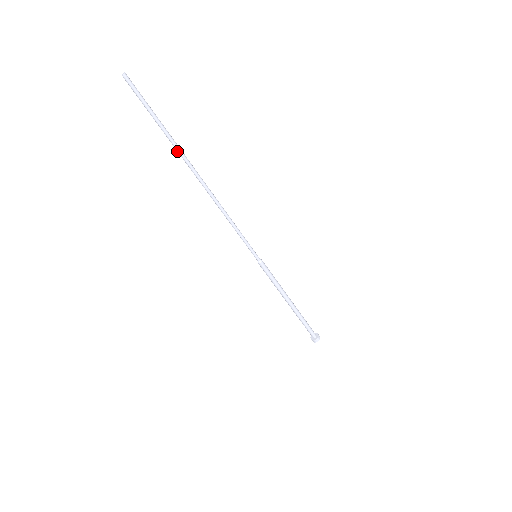
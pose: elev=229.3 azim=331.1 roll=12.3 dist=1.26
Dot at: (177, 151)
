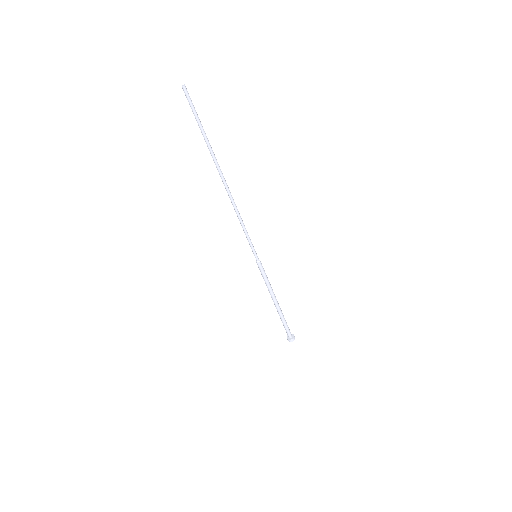
Dot at: (211, 155)
